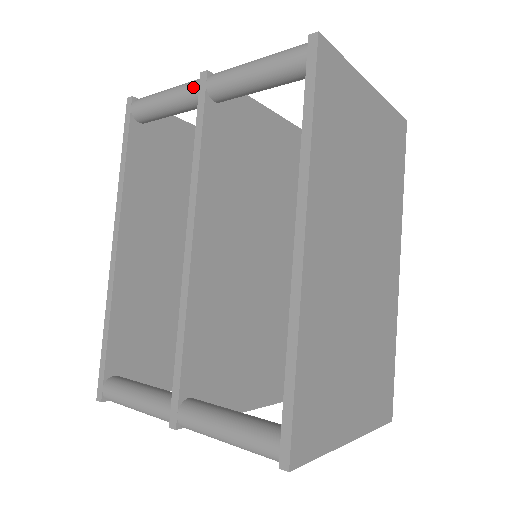
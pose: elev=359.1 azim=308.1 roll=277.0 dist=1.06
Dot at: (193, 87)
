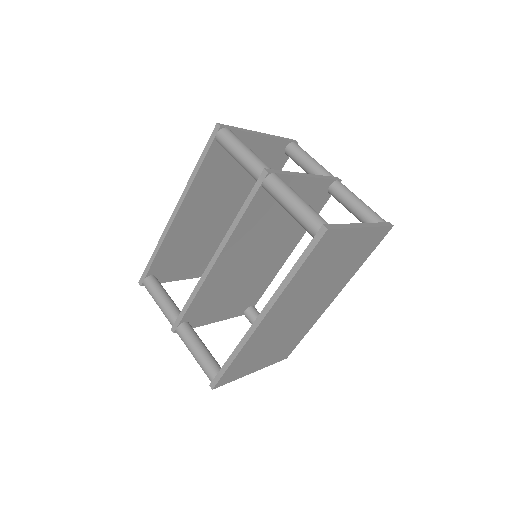
Dot at: (256, 173)
